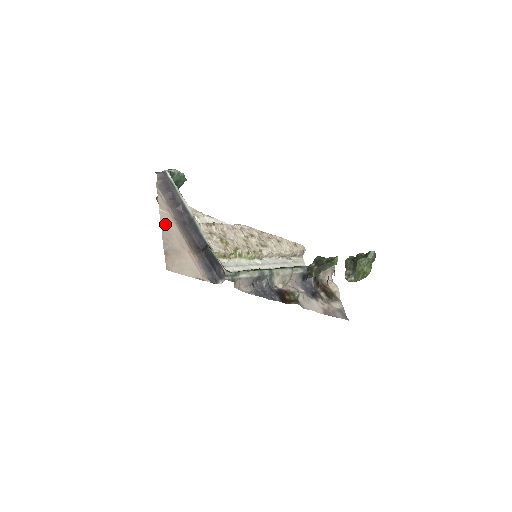
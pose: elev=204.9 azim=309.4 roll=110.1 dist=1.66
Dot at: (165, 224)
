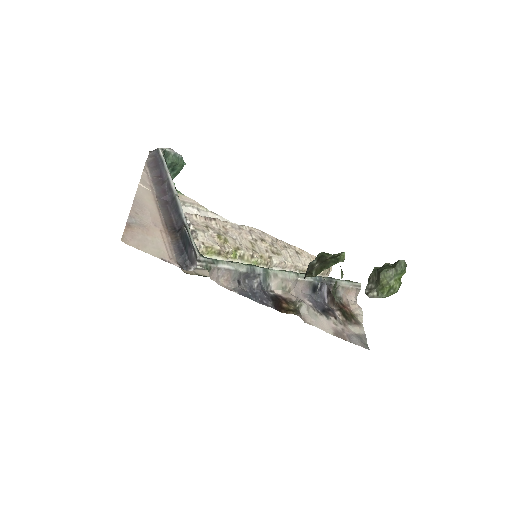
Dot at: (140, 198)
